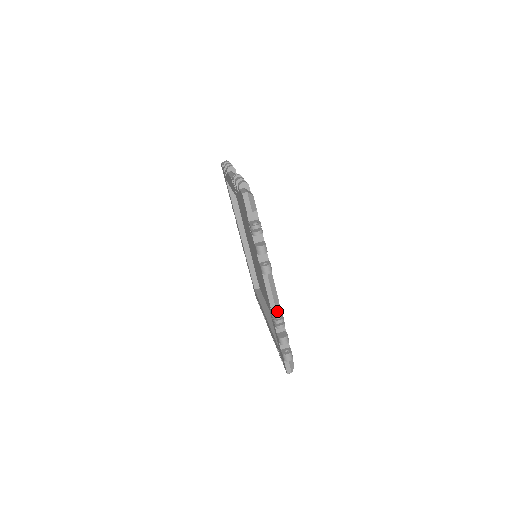
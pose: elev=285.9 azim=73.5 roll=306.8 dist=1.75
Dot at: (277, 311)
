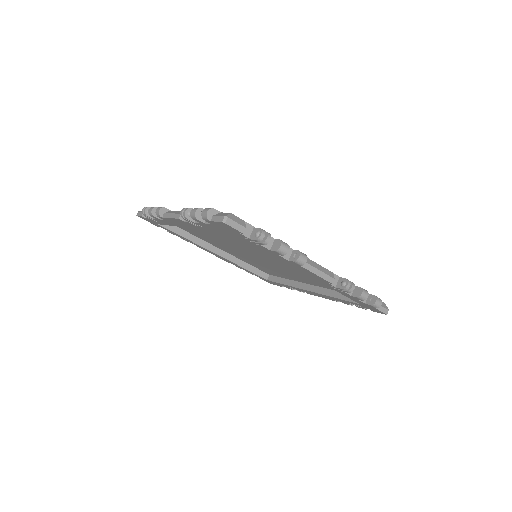
Dot at: (336, 280)
